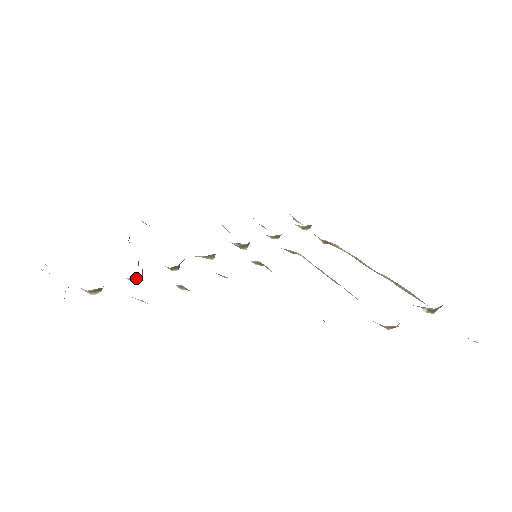
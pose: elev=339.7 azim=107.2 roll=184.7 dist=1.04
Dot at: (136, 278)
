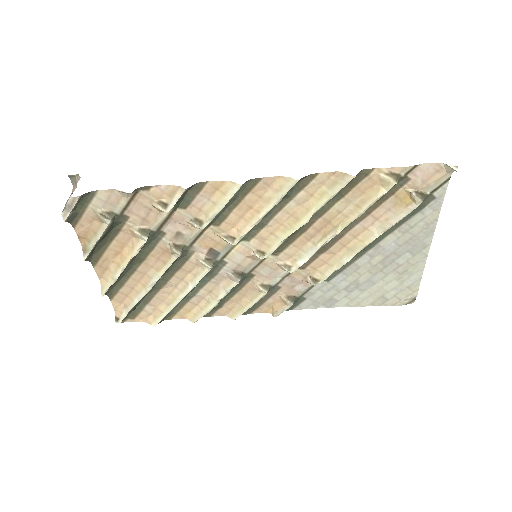
Dot at: (145, 231)
